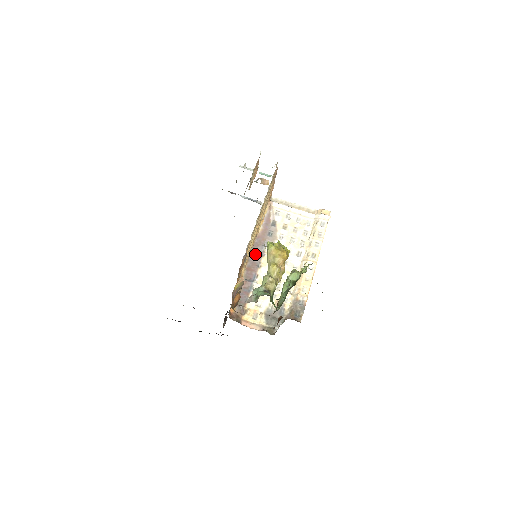
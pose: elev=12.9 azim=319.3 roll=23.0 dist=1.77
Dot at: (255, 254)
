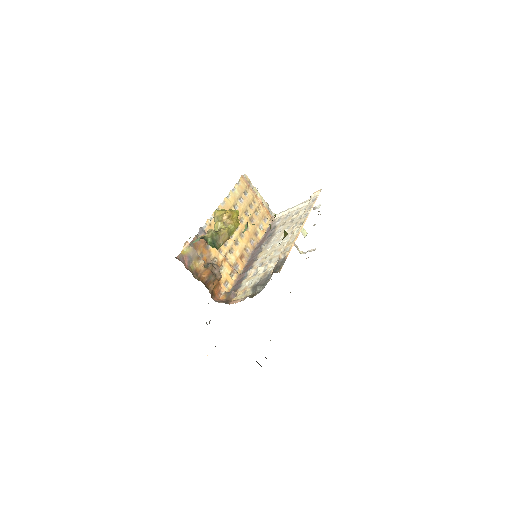
Dot at: (254, 254)
